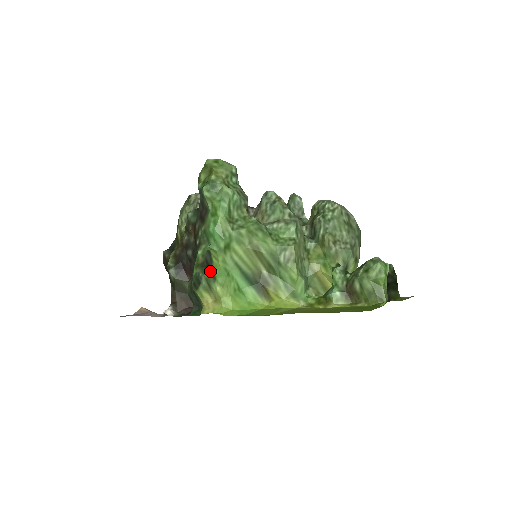
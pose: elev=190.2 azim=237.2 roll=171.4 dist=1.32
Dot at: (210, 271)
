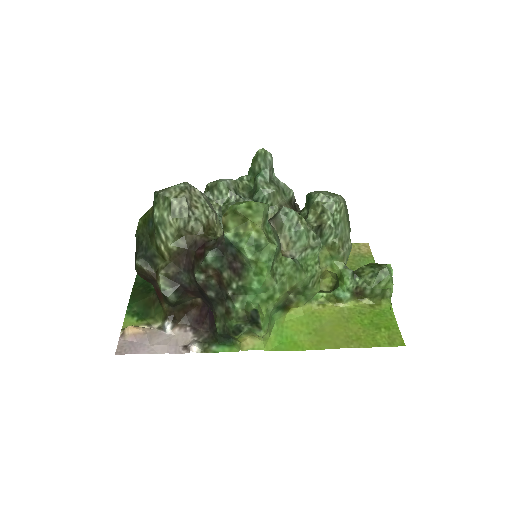
Dot at: (255, 324)
